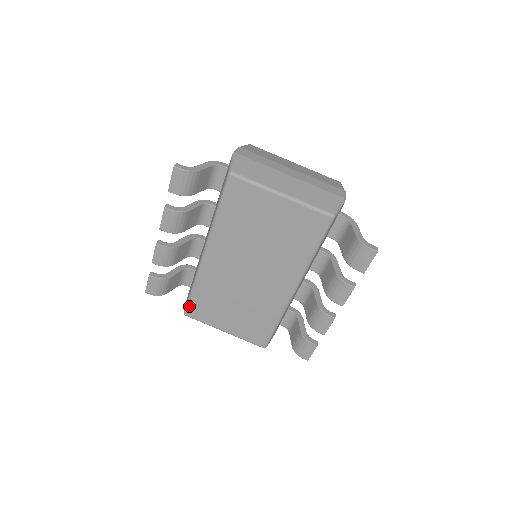
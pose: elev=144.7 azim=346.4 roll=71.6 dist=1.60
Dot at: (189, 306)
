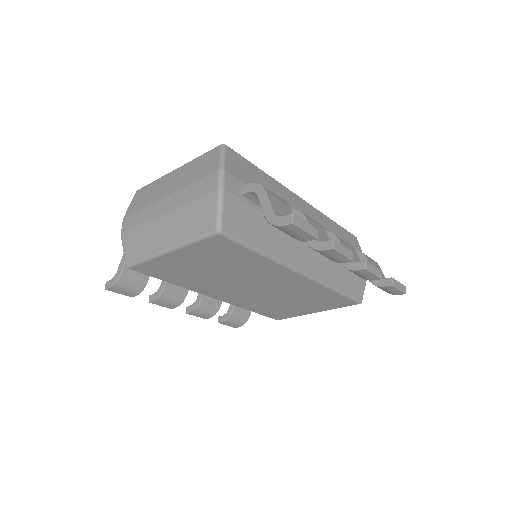
Dot at: (269, 317)
